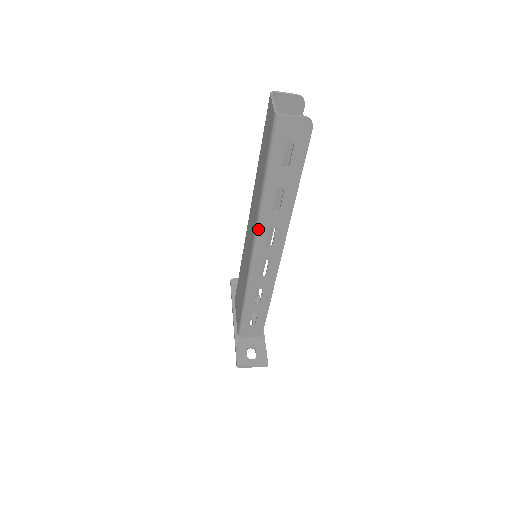
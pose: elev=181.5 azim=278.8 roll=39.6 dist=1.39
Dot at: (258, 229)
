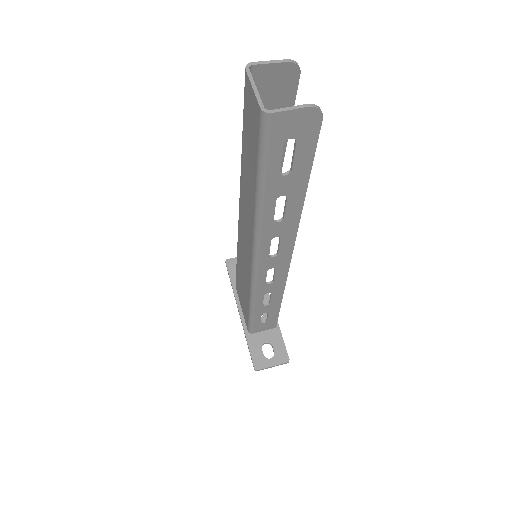
Dot at: (257, 244)
